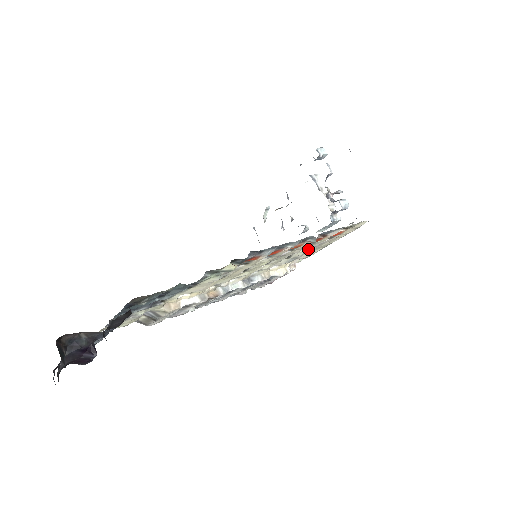
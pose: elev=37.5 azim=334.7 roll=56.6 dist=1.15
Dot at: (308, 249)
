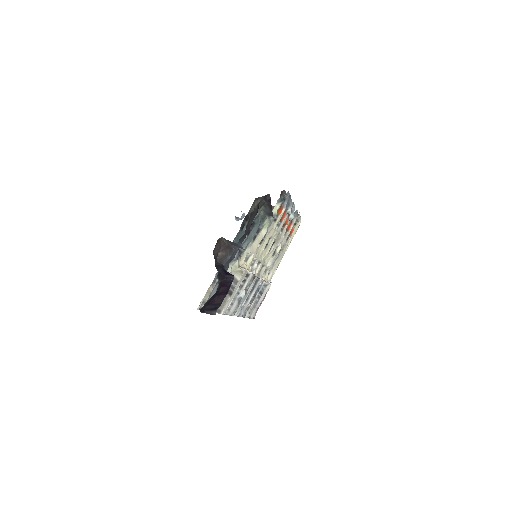
Dot at: (281, 246)
